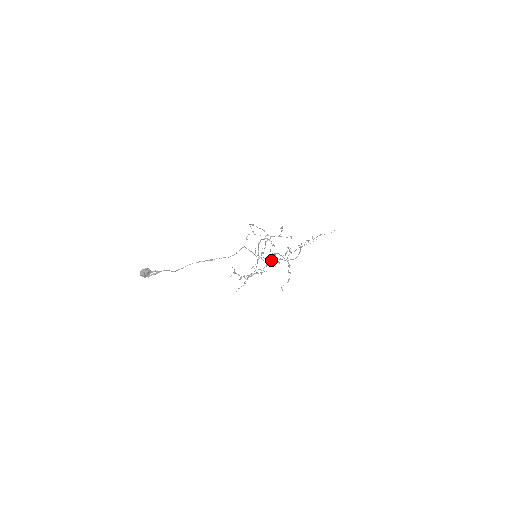
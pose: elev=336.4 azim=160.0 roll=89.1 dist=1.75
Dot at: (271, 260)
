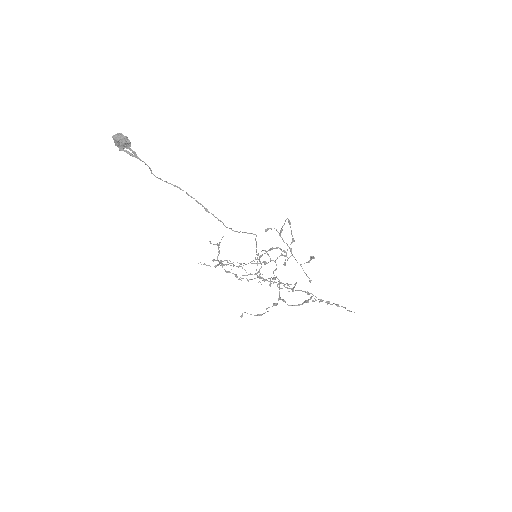
Dot at: (265, 279)
